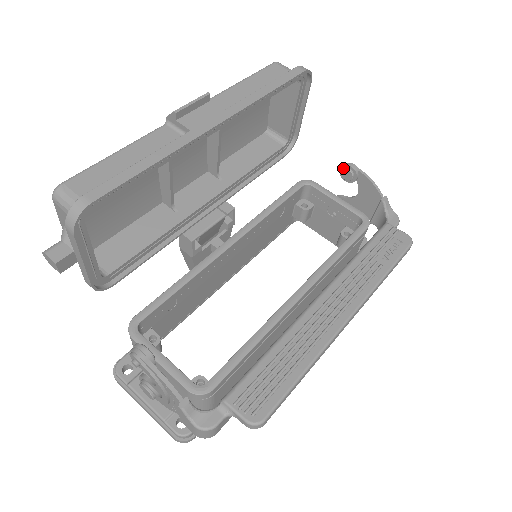
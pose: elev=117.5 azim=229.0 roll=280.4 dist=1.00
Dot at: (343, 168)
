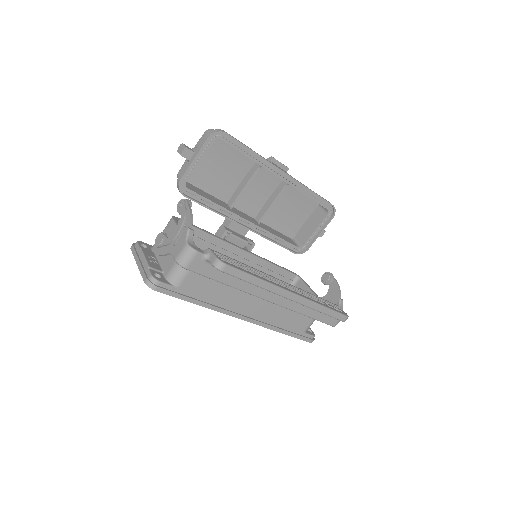
Dot at: (325, 273)
